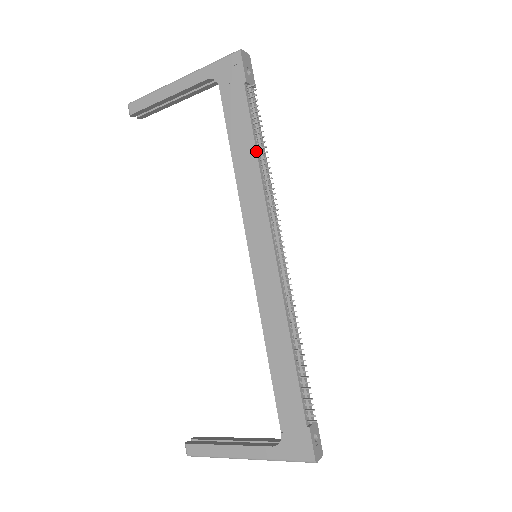
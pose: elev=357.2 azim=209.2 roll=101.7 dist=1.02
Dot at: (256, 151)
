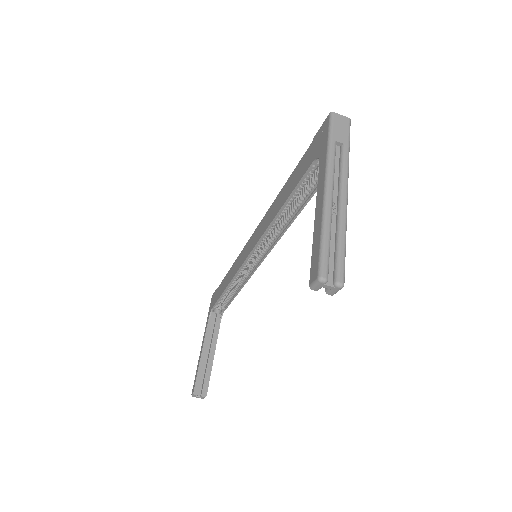
Dot at: (229, 270)
